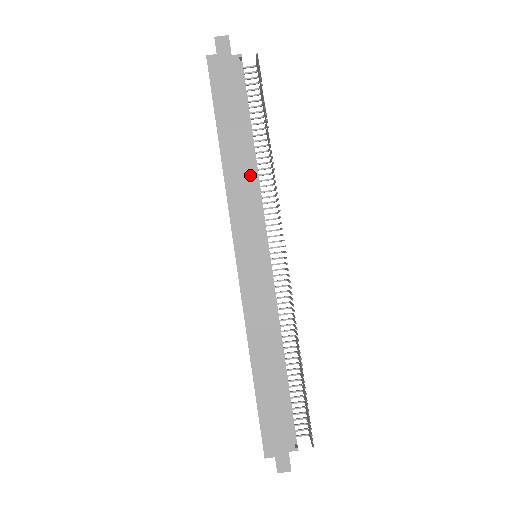
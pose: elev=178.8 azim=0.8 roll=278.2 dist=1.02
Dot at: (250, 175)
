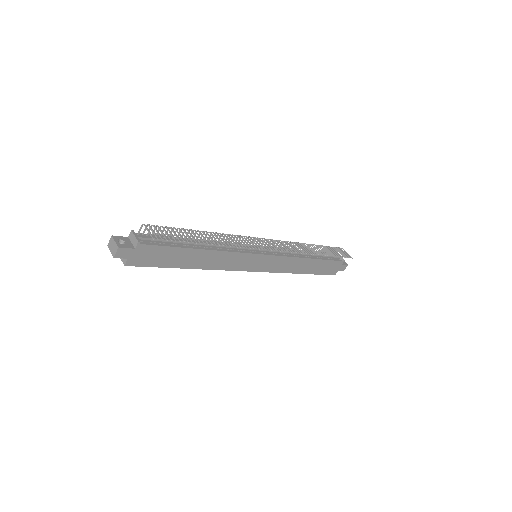
Dot at: (218, 254)
